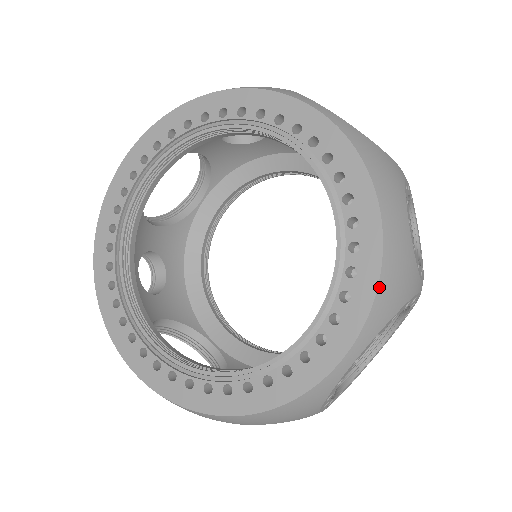
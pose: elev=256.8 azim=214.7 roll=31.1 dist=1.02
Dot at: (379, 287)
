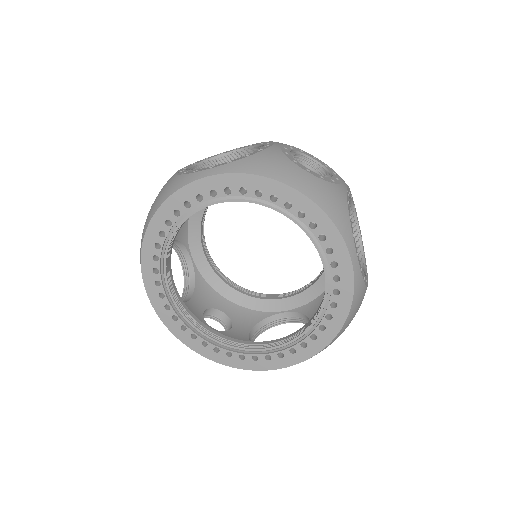
Dot at: occluded
